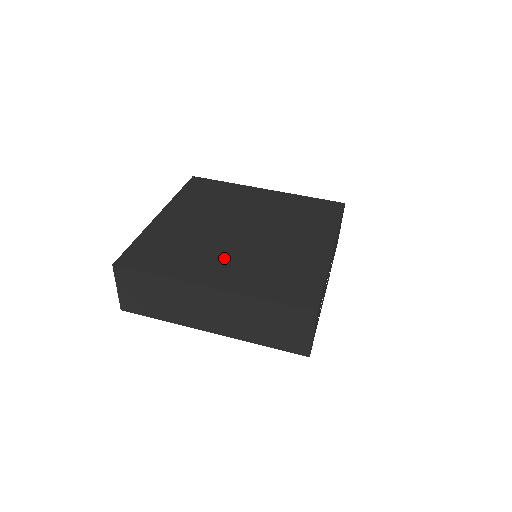
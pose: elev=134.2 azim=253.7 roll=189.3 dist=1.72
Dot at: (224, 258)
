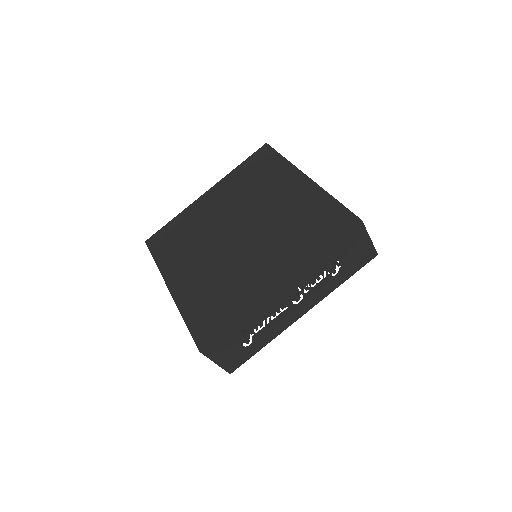
Dot at: (199, 262)
